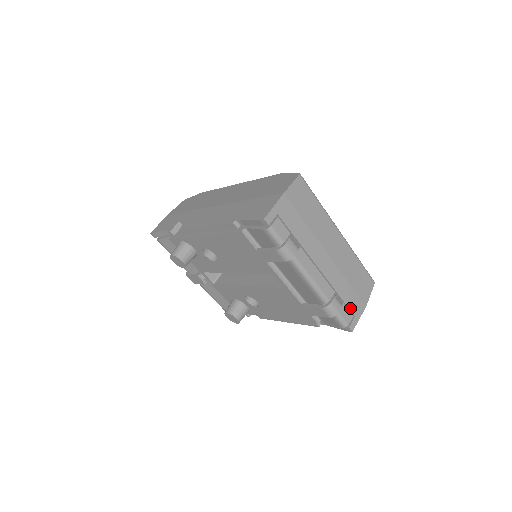
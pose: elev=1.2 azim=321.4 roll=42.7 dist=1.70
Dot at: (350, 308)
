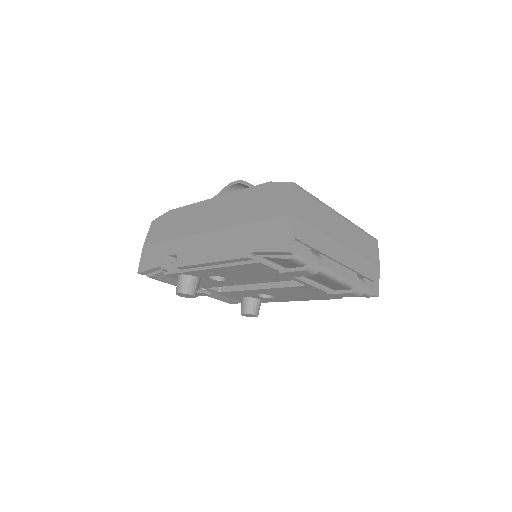
Dot at: (371, 278)
